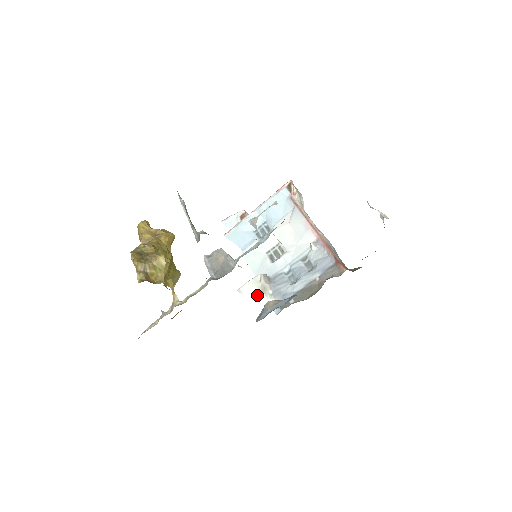
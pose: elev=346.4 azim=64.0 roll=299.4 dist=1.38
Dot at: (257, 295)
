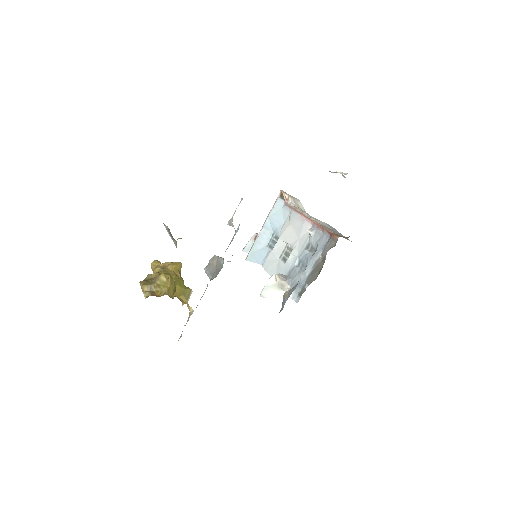
Dot at: (277, 293)
